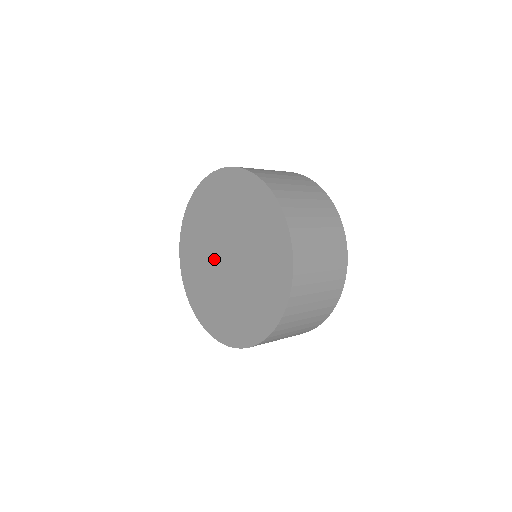
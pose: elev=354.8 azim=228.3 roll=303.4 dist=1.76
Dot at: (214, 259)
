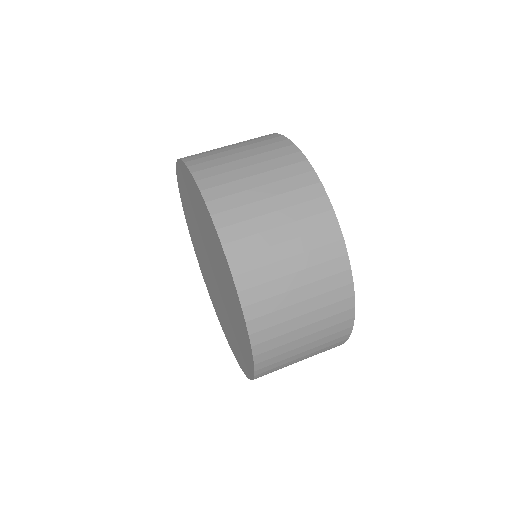
Dot at: (202, 246)
